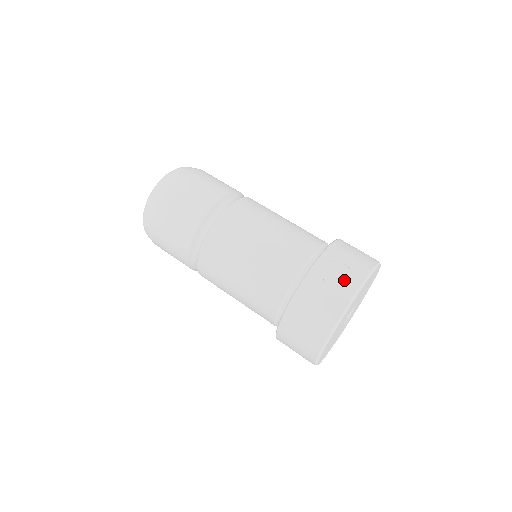
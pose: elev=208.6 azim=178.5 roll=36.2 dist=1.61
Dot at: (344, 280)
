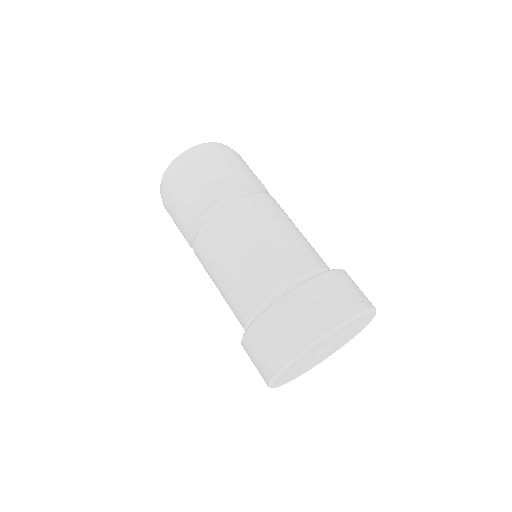
Dot at: (355, 297)
